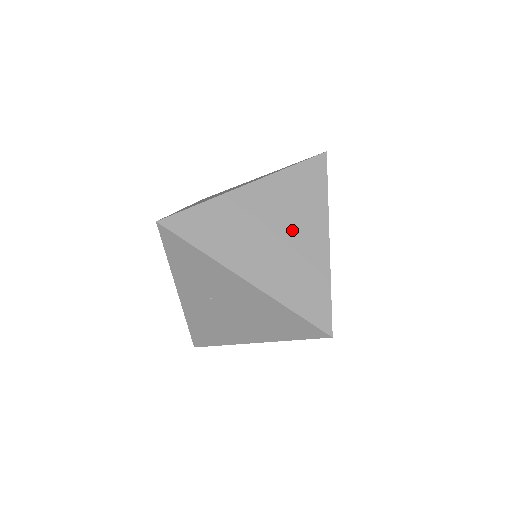
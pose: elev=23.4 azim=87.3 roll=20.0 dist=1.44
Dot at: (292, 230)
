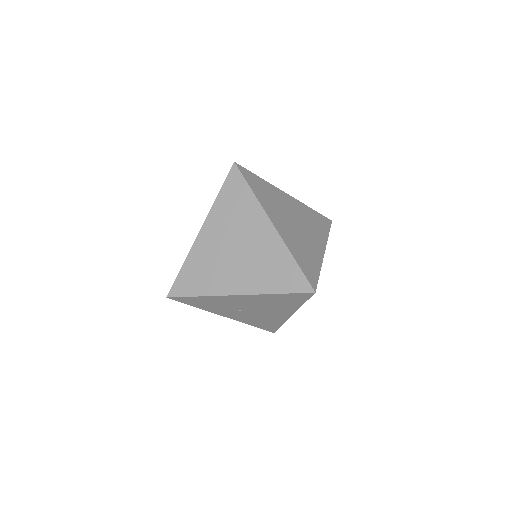
Dot at: (245, 239)
